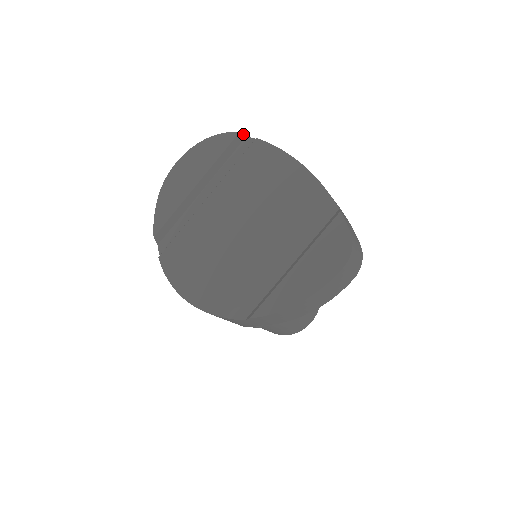
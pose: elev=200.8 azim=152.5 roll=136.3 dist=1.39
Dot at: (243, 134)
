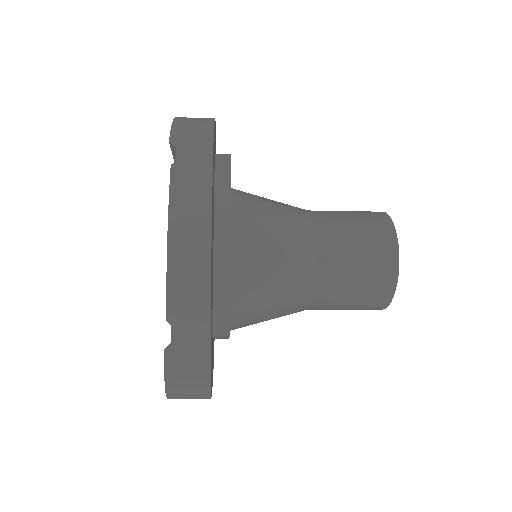
Dot at: (172, 144)
